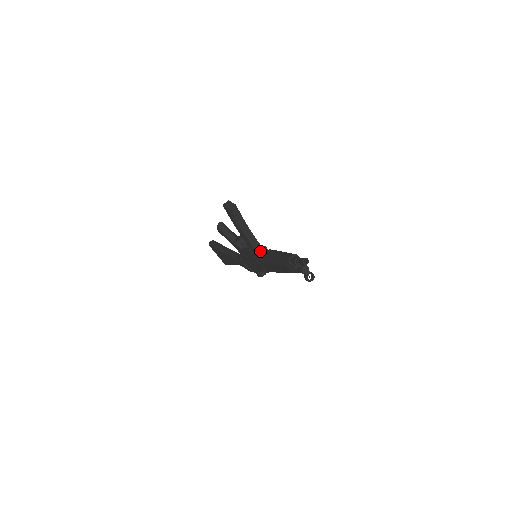
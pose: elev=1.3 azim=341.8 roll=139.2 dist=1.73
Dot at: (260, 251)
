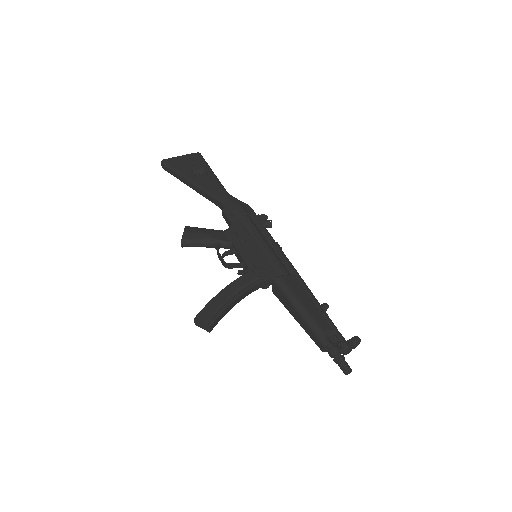
Dot at: (265, 285)
